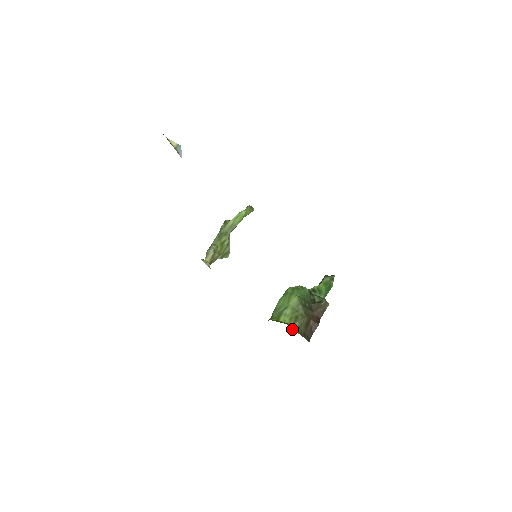
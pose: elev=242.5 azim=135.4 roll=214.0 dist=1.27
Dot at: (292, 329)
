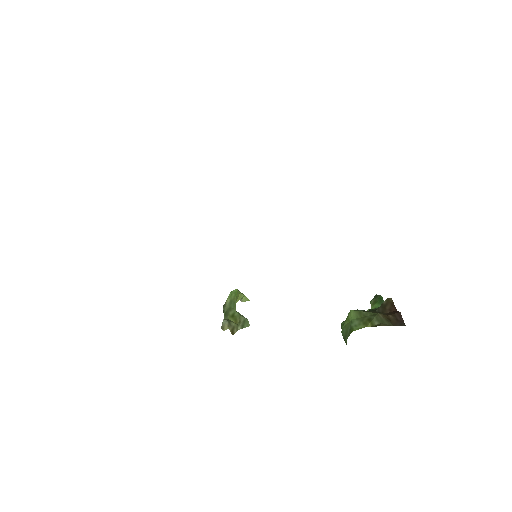
Dot at: (375, 326)
